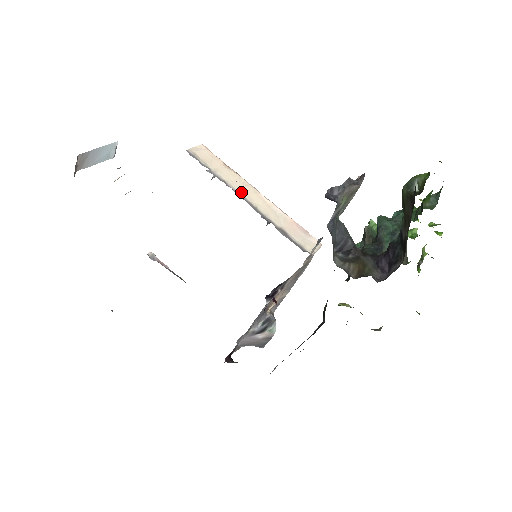
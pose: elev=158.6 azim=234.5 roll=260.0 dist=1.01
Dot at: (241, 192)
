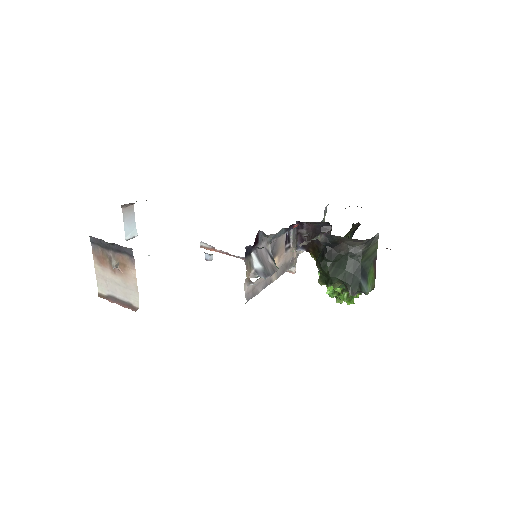
Dot at: occluded
